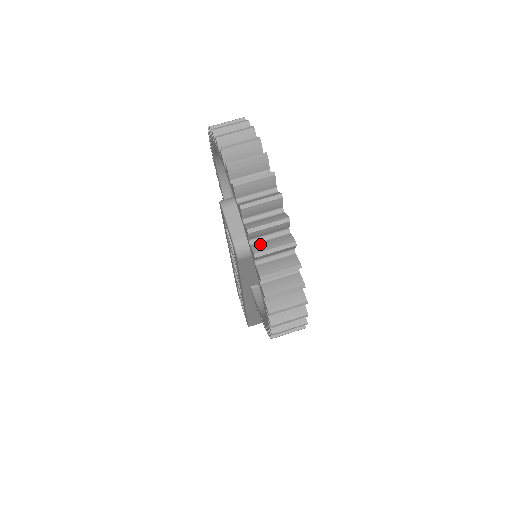
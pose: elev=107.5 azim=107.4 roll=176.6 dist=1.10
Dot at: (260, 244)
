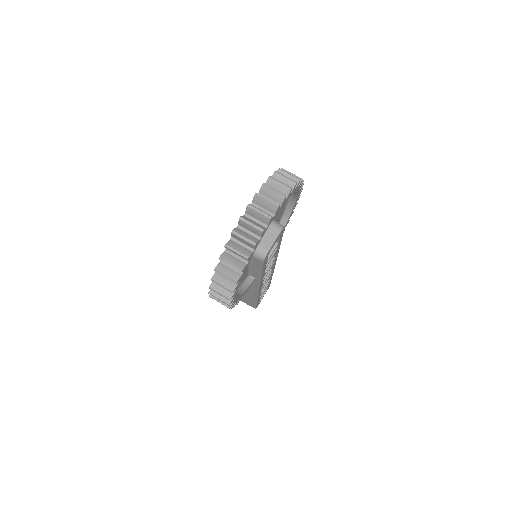
Dot at: (234, 243)
